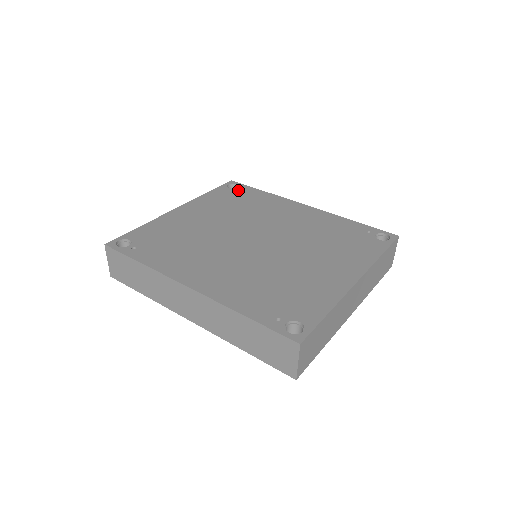
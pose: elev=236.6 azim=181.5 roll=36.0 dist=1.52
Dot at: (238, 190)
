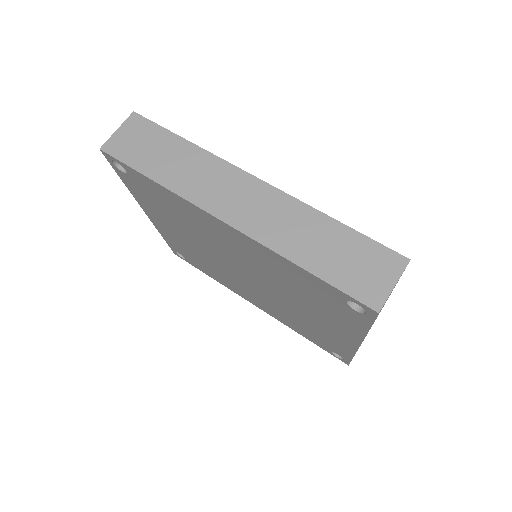
Dot at: occluded
